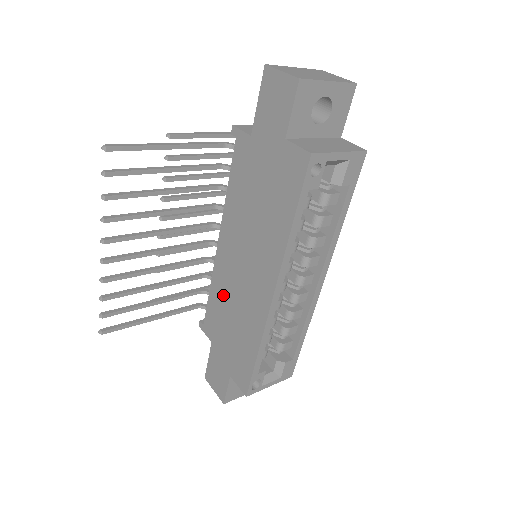
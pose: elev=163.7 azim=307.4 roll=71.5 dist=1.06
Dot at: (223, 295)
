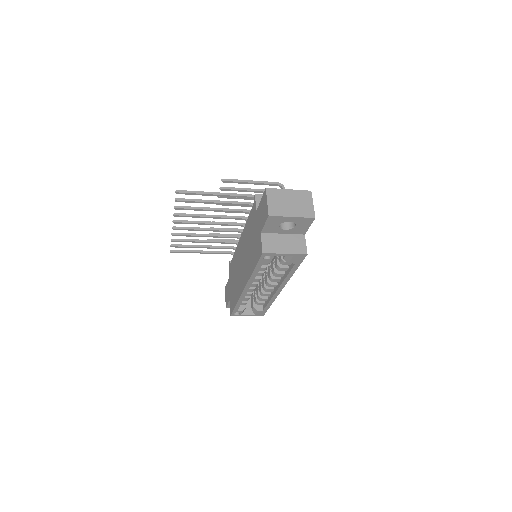
Dot at: (236, 263)
